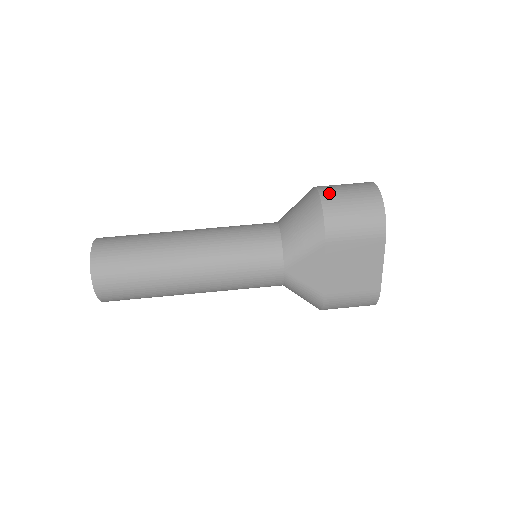
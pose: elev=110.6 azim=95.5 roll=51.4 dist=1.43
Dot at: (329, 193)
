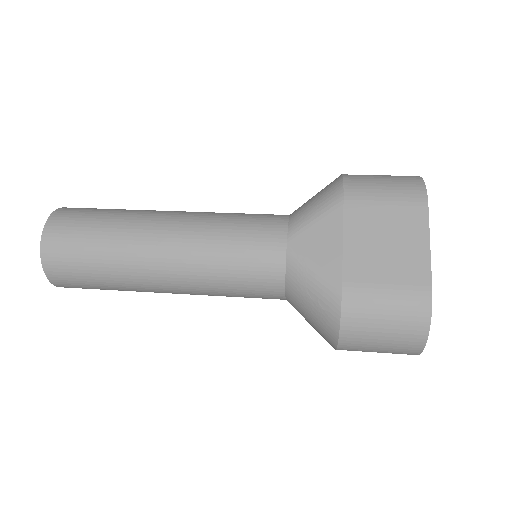
Dot at: occluded
